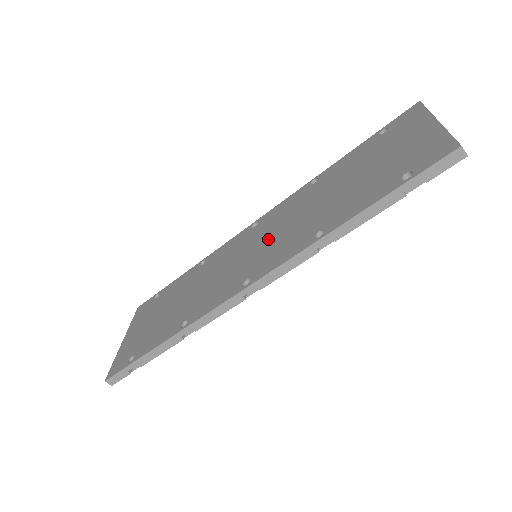
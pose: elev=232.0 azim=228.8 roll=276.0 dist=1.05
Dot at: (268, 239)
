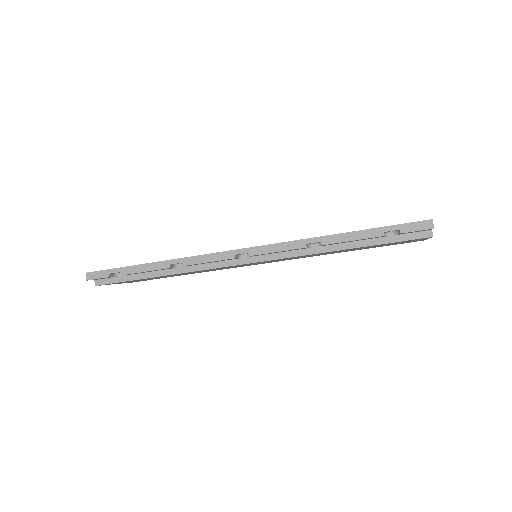
Dot at: occluded
